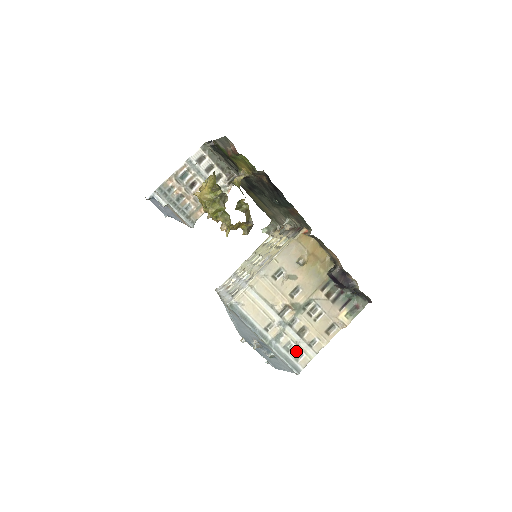
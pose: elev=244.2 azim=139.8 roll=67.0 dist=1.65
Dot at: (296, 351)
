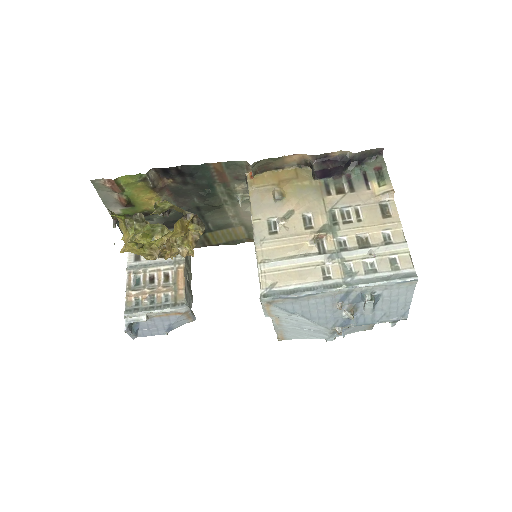
Dot at: (382, 262)
